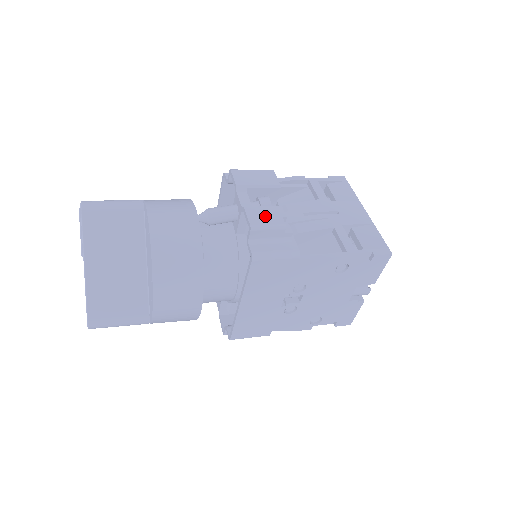
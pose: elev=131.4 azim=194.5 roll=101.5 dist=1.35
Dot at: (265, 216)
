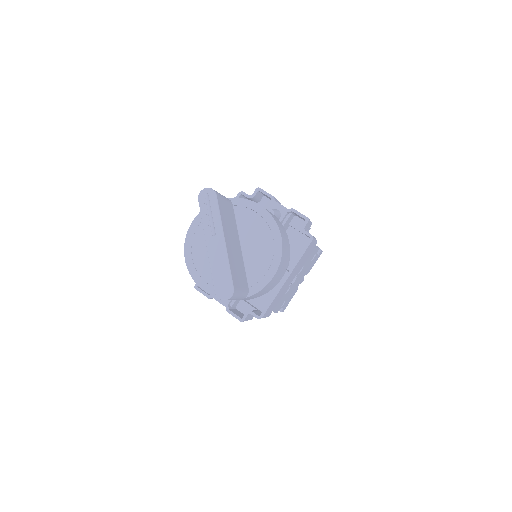
Dot at: occluded
